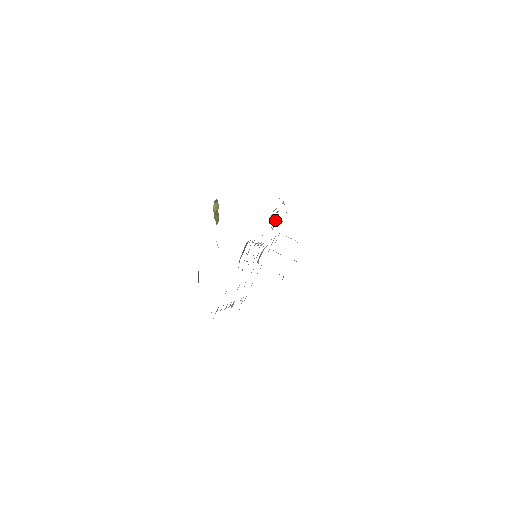
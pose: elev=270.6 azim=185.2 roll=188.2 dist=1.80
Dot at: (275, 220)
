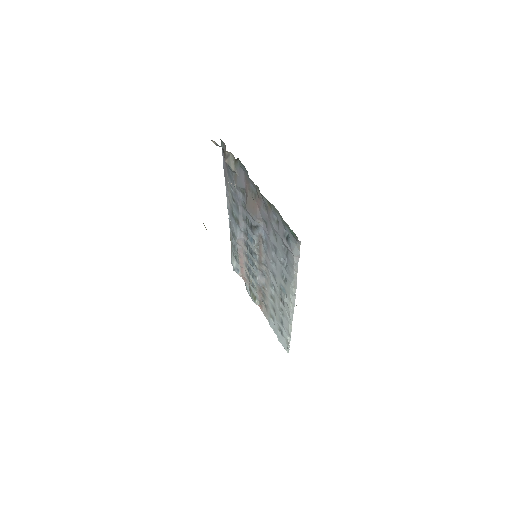
Dot at: (234, 259)
